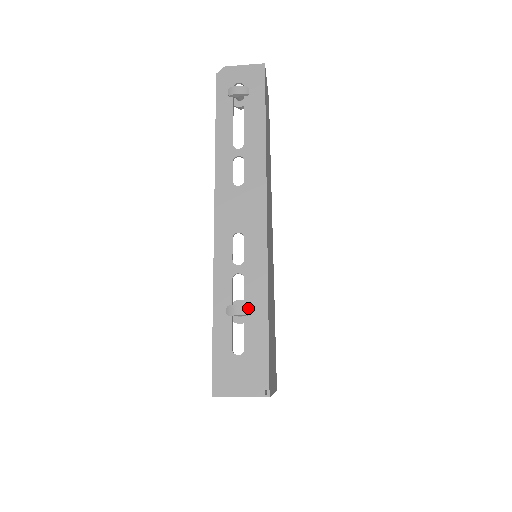
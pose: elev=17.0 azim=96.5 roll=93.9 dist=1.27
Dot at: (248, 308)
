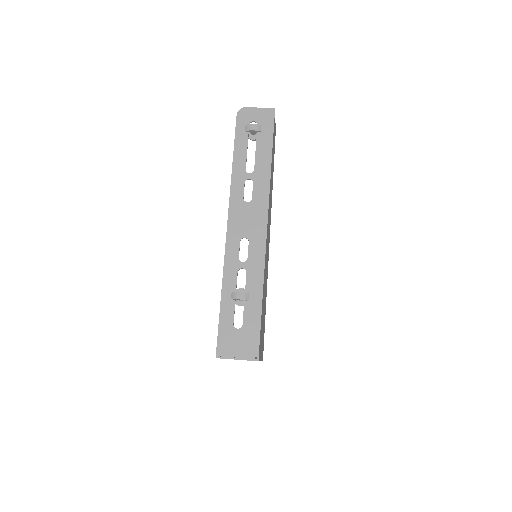
Dot at: (248, 295)
